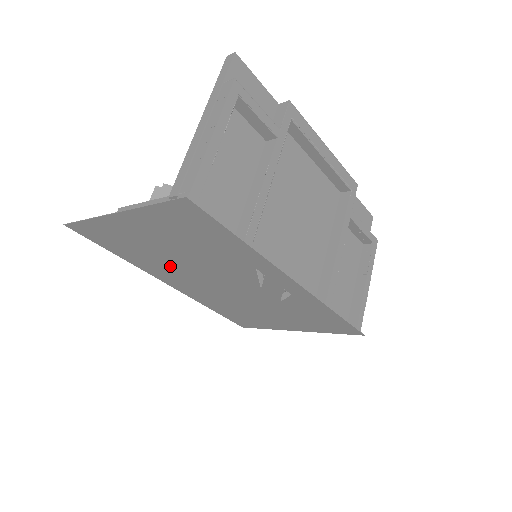
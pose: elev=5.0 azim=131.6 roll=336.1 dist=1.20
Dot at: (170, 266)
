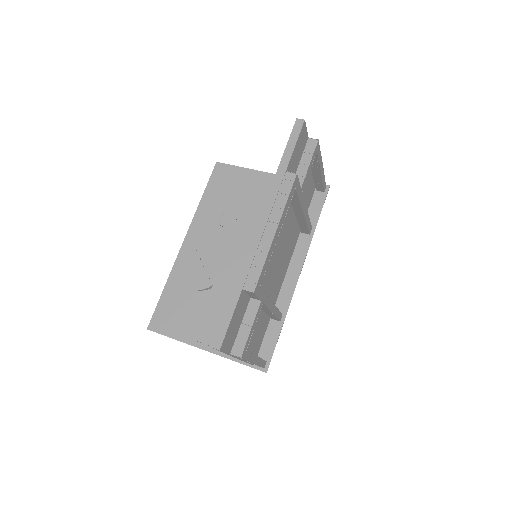
Dot at: occluded
